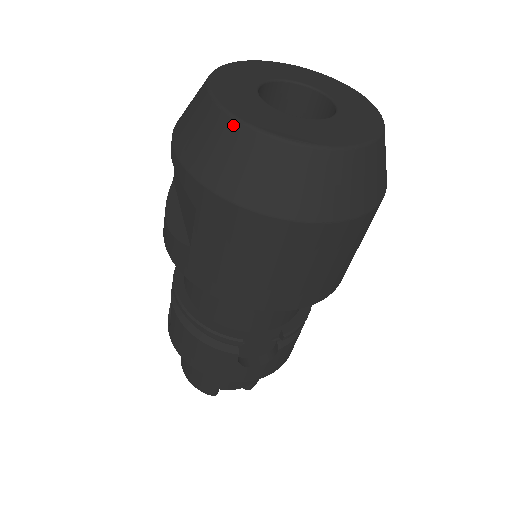
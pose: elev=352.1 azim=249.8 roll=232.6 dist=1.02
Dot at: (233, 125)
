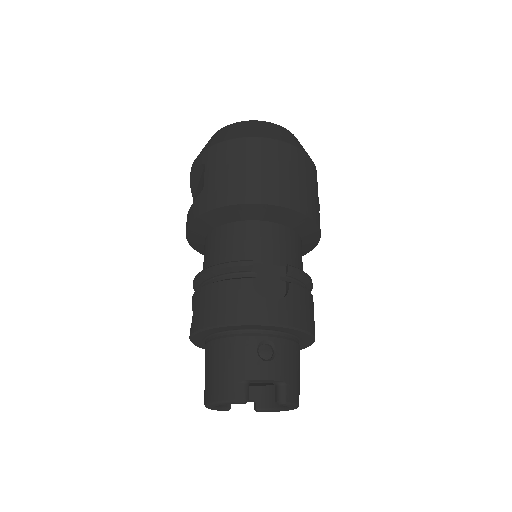
Dot at: (220, 130)
